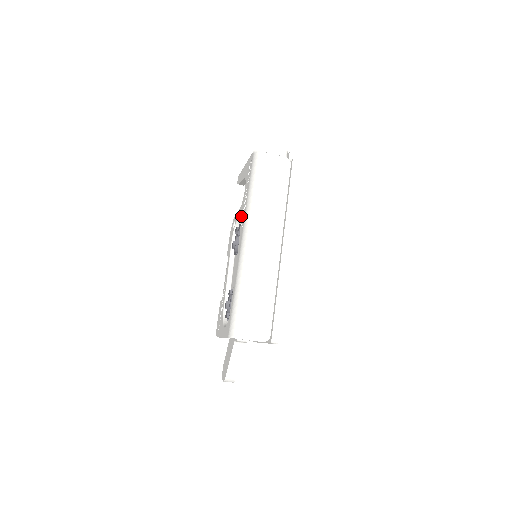
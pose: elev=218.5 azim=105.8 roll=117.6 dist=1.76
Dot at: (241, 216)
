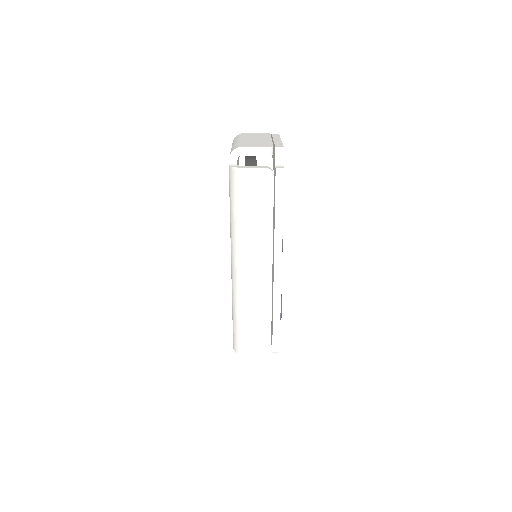
Dot at: occluded
